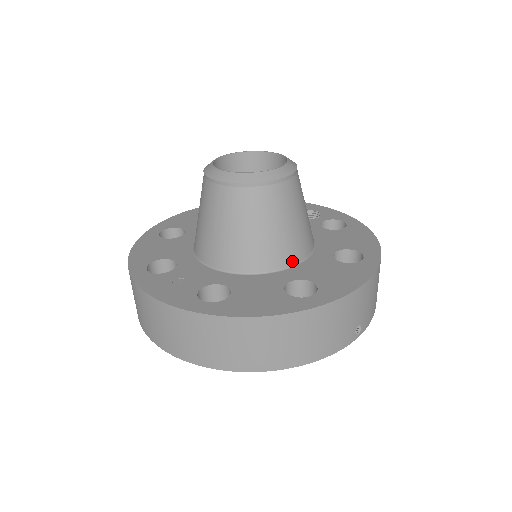
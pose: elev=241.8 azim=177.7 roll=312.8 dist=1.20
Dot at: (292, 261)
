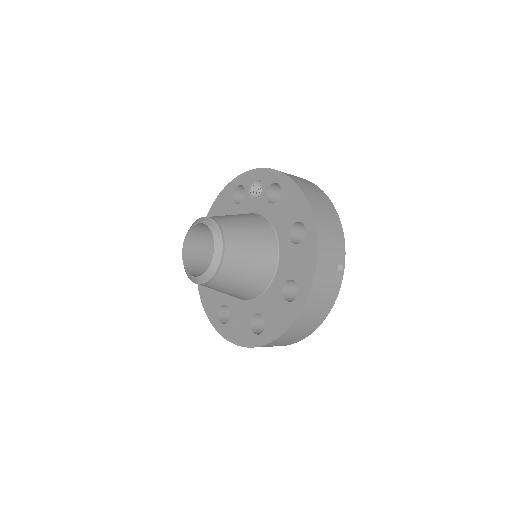
Dot at: (273, 268)
